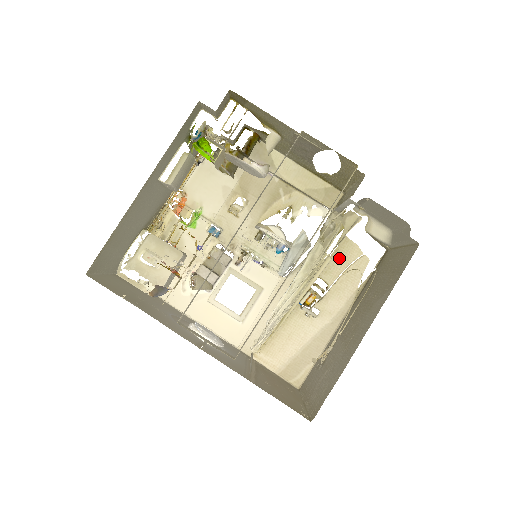
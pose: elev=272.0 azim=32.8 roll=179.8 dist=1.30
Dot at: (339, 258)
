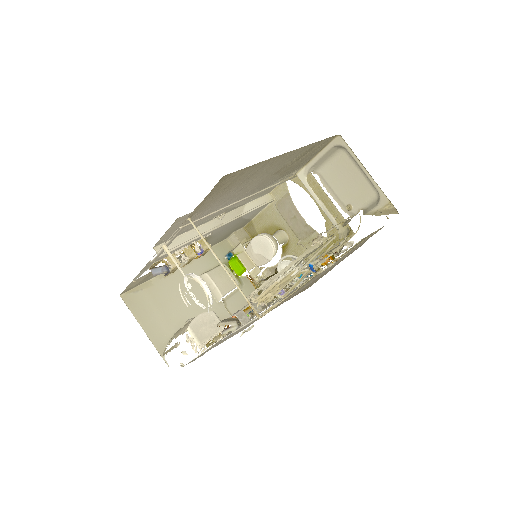
Dot at: occluded
